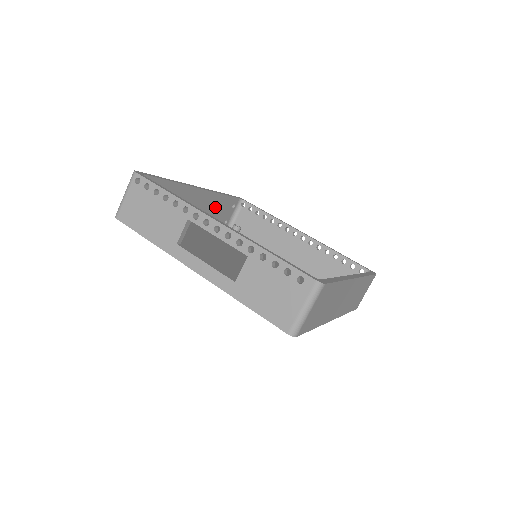
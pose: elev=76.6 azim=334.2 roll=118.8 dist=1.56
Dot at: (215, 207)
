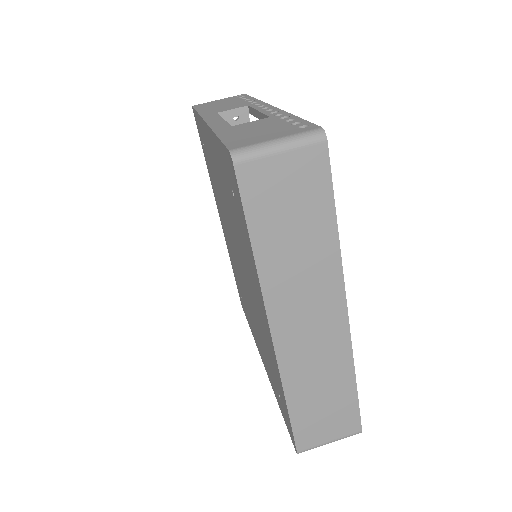
Dot at: occluded
